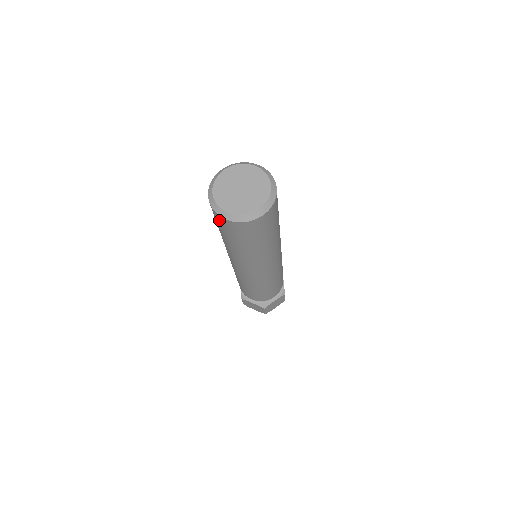
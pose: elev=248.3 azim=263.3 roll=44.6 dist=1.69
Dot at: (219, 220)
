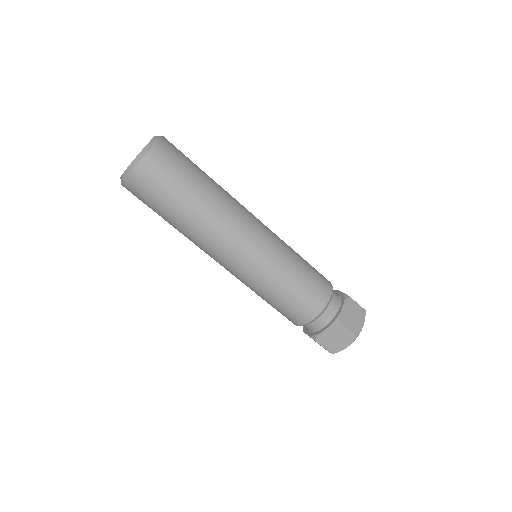
Dot at: (136, 187)
